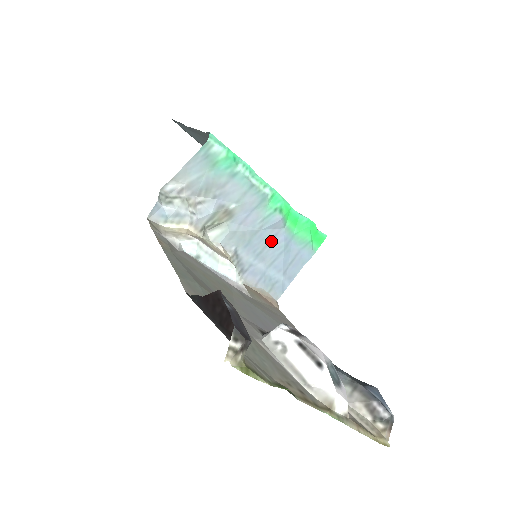
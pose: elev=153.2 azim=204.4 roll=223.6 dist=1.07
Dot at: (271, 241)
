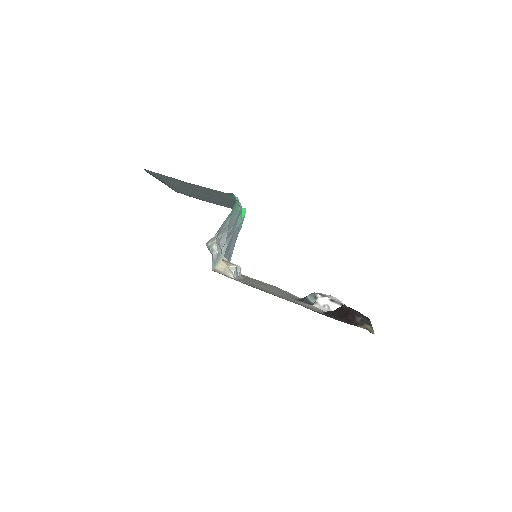
Dot at: (234, 235)
